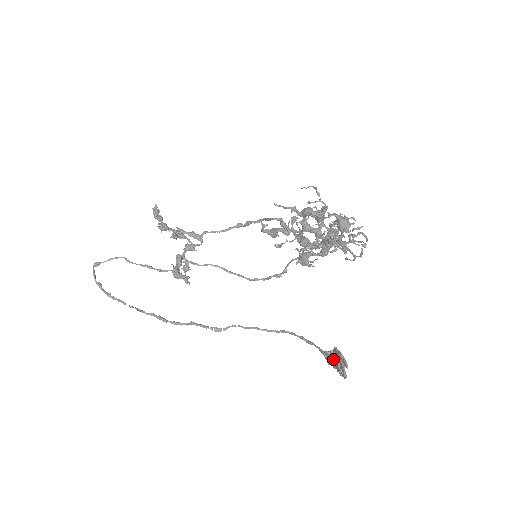
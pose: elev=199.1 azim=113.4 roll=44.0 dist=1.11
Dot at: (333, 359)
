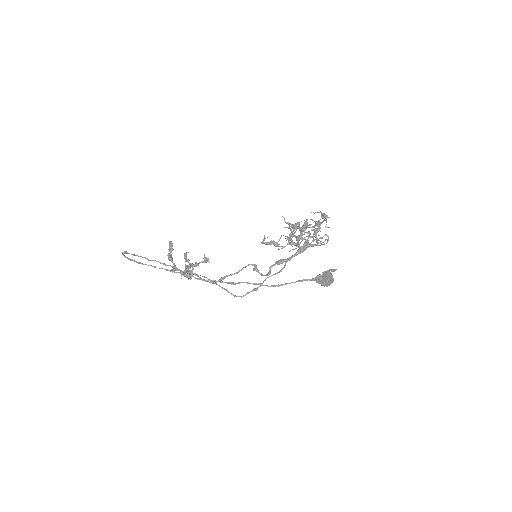
Dot at: (323, 278)
